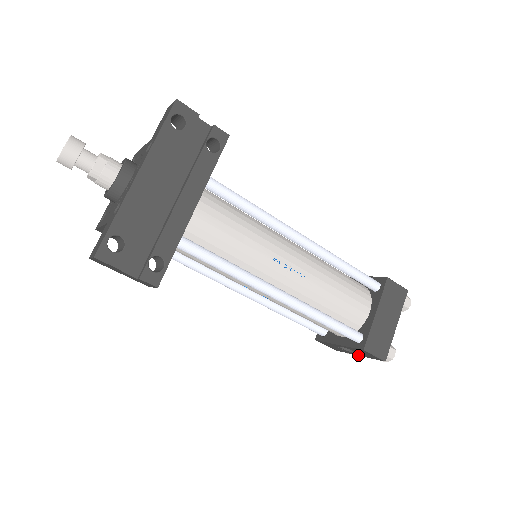
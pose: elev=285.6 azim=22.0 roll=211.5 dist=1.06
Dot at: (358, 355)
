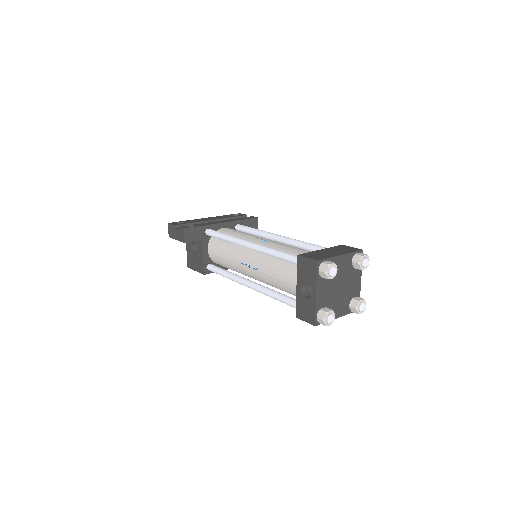
Dot at: (316, 294)
